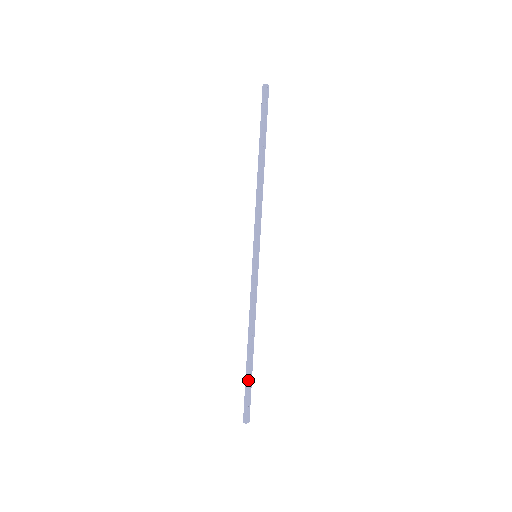
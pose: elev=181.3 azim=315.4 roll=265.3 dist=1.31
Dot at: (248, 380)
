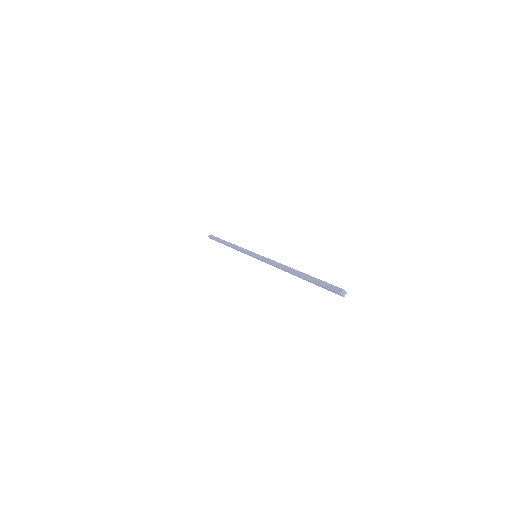
Dot at: (312, 277)
